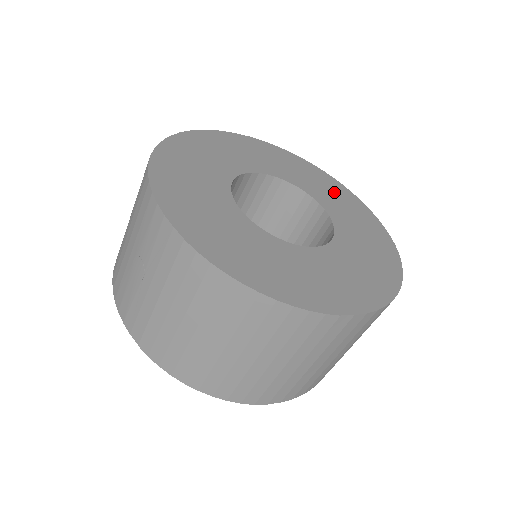
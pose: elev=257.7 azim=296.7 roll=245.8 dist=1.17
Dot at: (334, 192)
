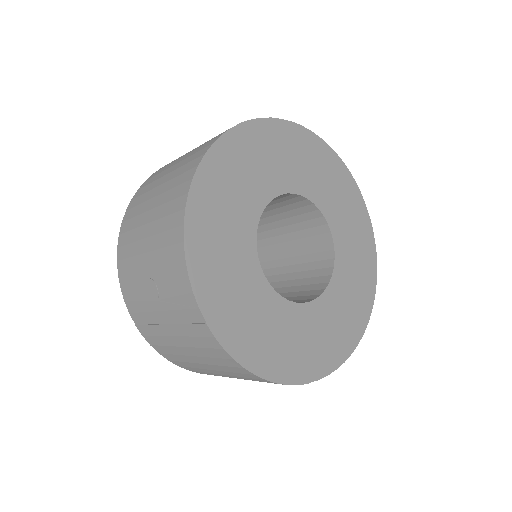
Dot at: (349, 207)
